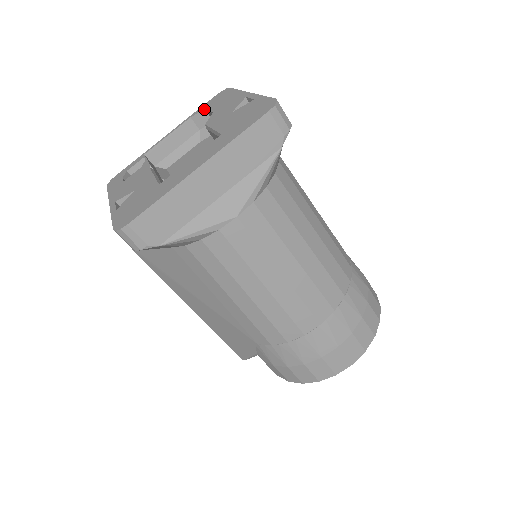
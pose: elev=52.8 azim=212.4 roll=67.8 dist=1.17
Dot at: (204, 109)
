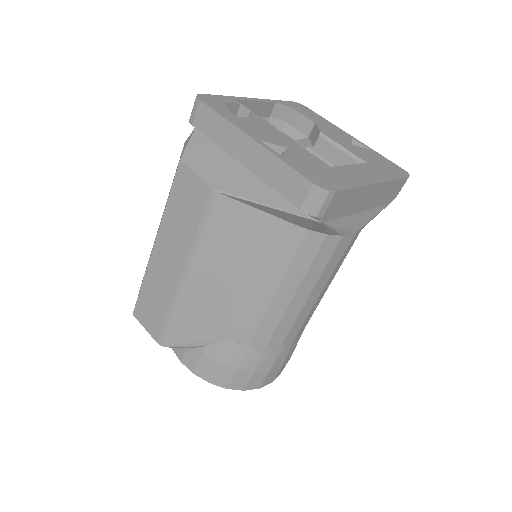
Dot at: (290, 107)
